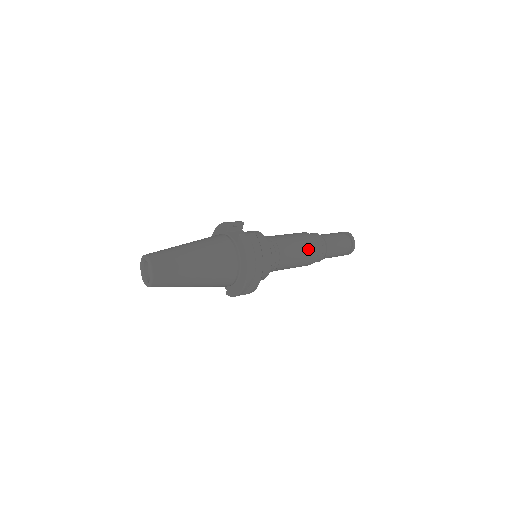
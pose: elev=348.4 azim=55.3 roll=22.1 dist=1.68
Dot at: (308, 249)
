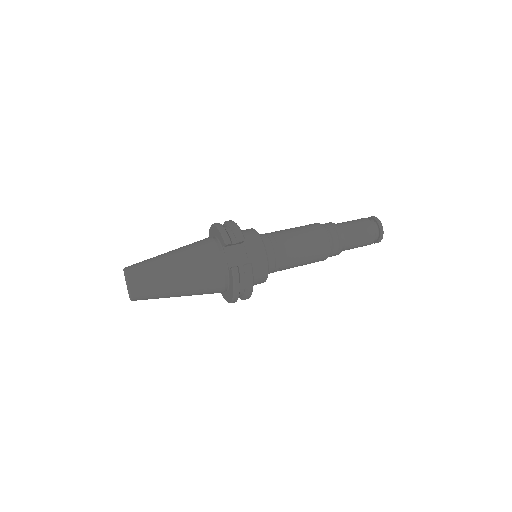
Dot at: (317, 257)
